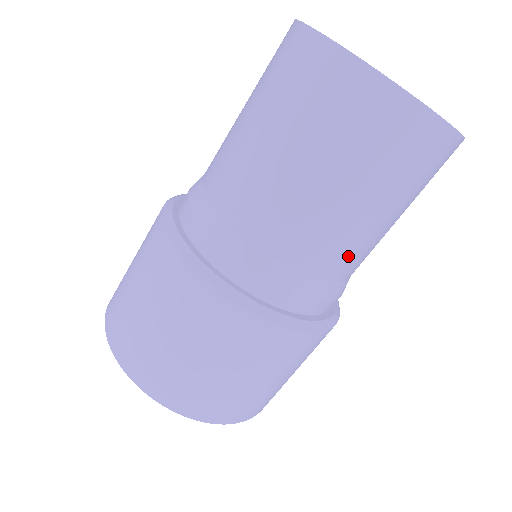
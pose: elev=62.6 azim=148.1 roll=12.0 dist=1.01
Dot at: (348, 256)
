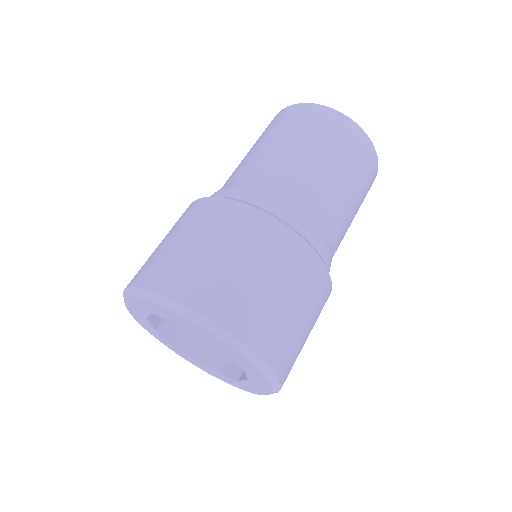
Dot at: (285, 173)
